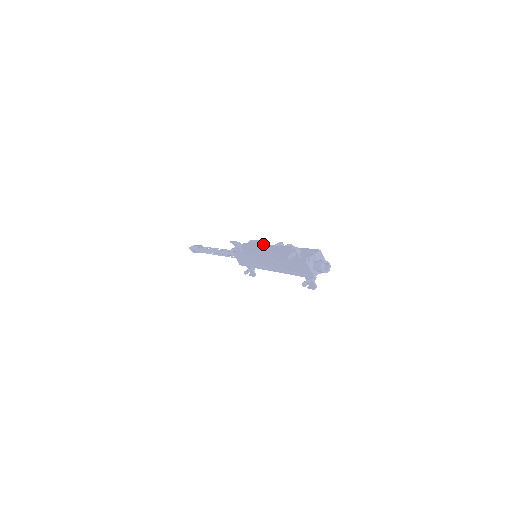
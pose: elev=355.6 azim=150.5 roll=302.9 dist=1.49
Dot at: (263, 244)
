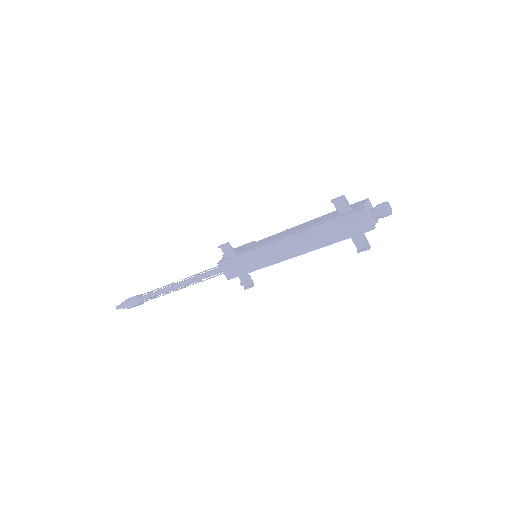
Dot at: occluded
